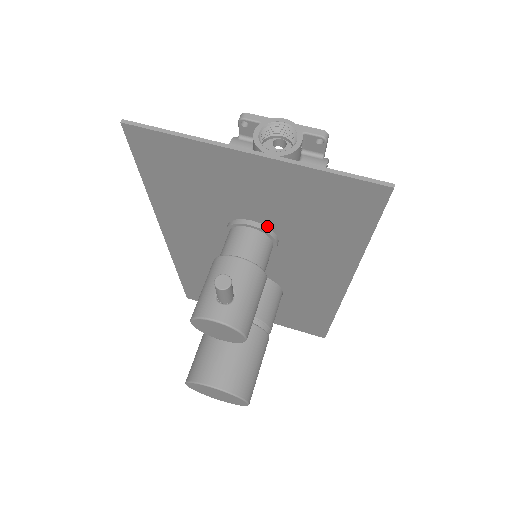
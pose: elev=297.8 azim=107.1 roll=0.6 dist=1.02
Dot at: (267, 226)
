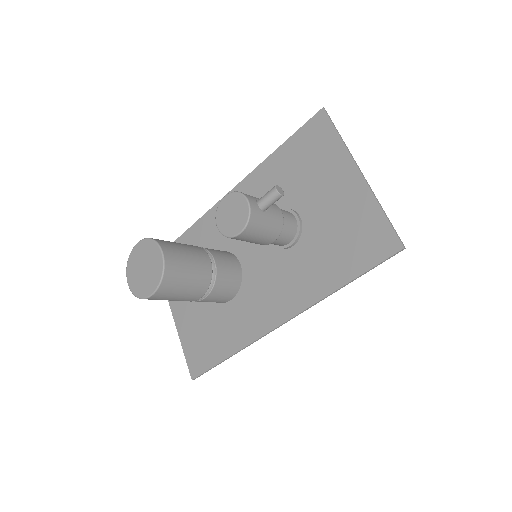
Dot at: (303, 228)
